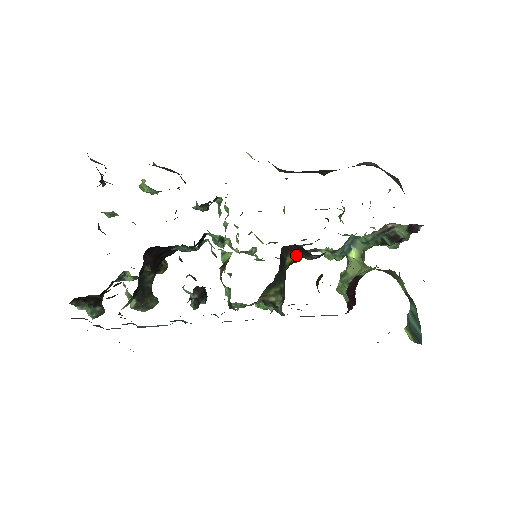
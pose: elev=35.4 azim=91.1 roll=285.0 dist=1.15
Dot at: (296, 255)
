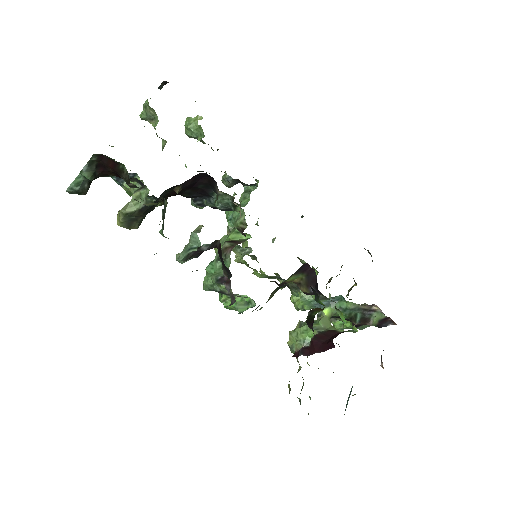
Dot at: (297, 279)
